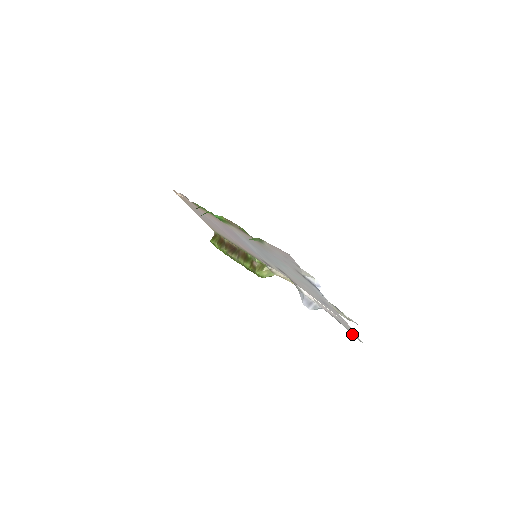
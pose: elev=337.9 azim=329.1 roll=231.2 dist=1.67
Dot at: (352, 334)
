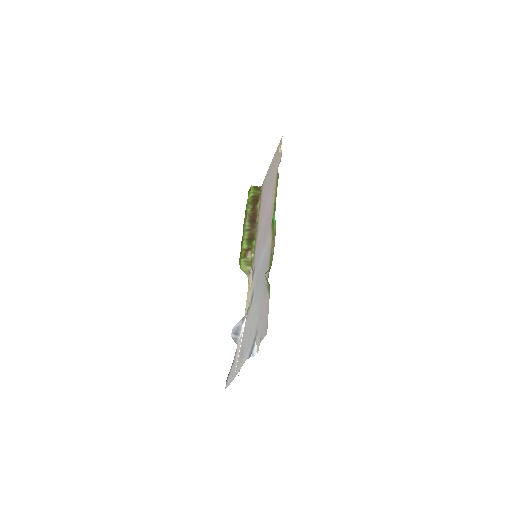
Dot at: (228, 377)
